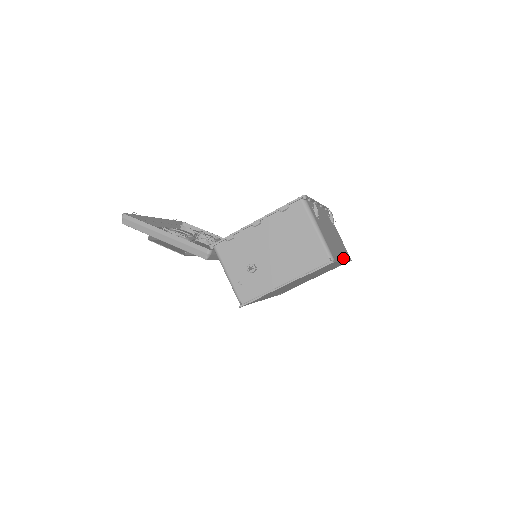
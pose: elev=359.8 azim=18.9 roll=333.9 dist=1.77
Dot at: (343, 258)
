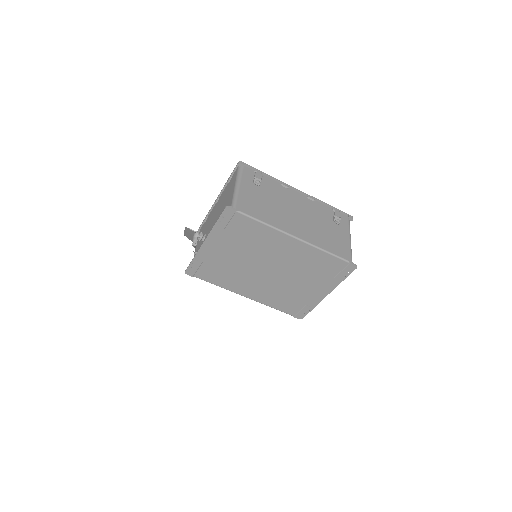
Dot at: (297, 236)
